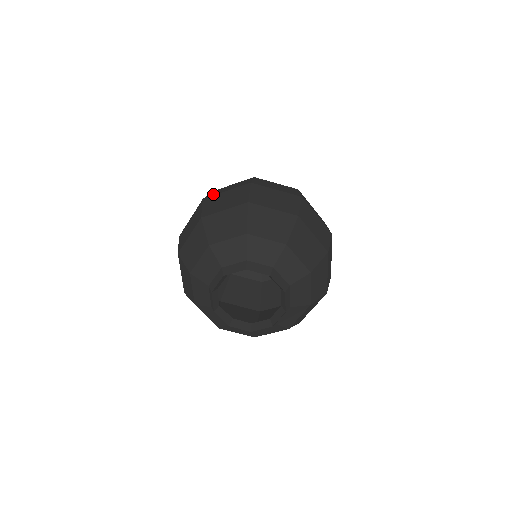
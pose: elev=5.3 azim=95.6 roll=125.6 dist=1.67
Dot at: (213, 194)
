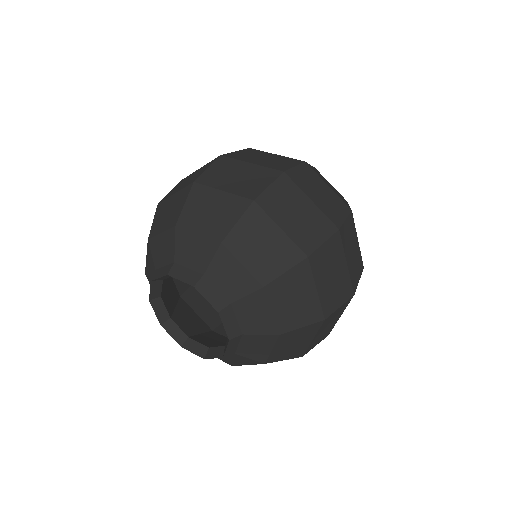
Dot at: occluded
